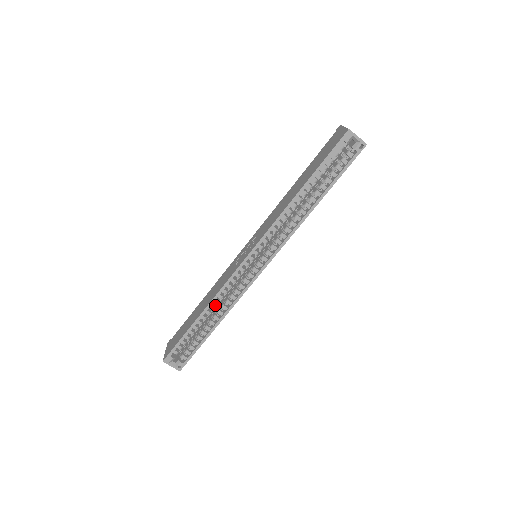
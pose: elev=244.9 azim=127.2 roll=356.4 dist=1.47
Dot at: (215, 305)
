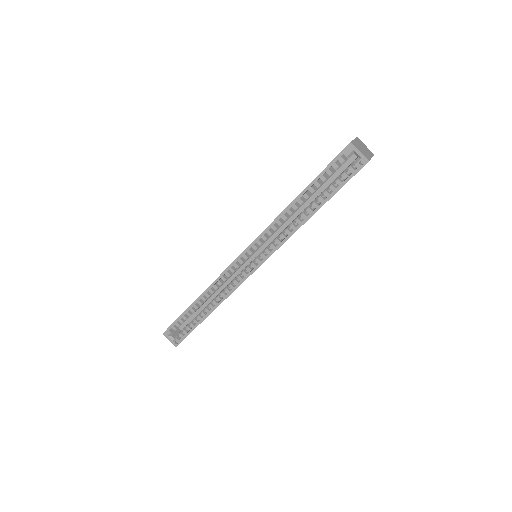
Dot at: (212, 294)
